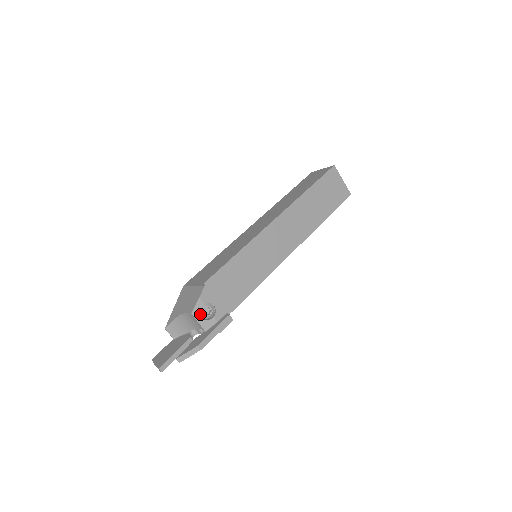
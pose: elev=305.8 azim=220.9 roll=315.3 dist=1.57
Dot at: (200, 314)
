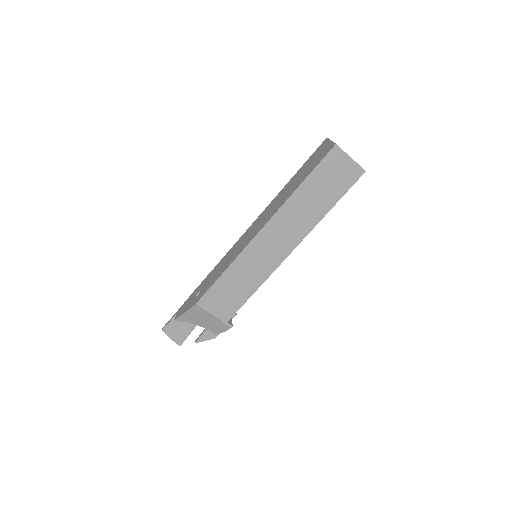
Dot at: occluded
